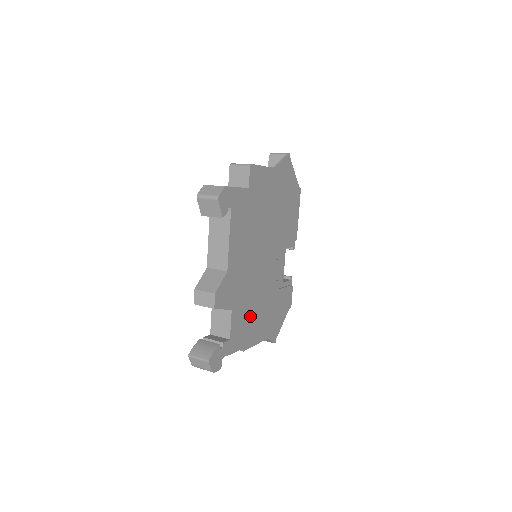
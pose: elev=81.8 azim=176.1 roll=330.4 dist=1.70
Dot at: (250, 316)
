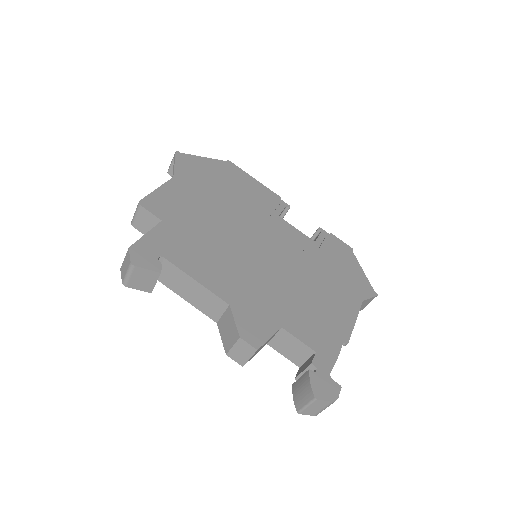
Dot at: (313, 308)
